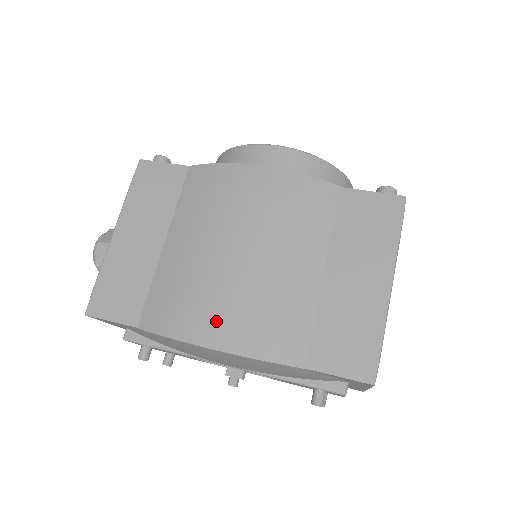
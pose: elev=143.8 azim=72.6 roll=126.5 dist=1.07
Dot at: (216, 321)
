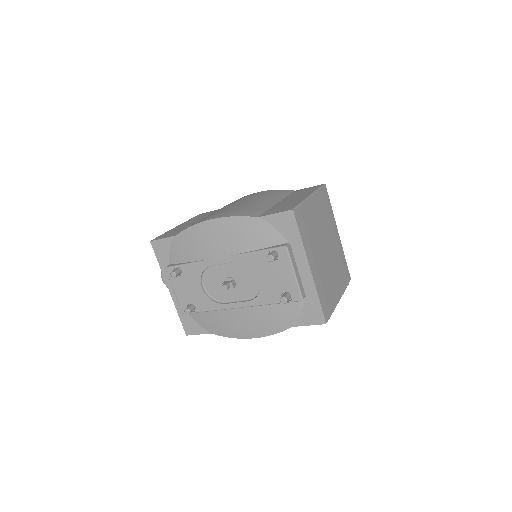
Dot at: (217, 215)
